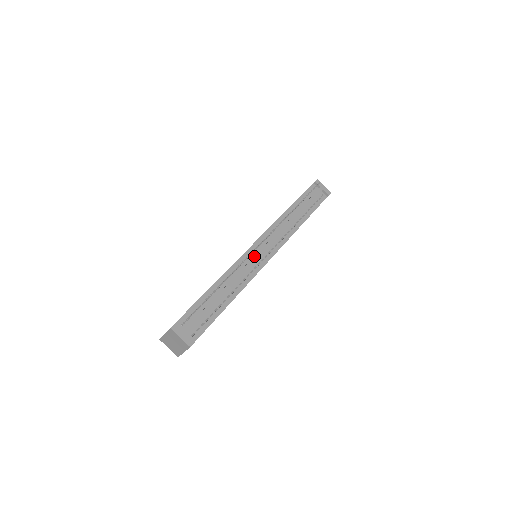
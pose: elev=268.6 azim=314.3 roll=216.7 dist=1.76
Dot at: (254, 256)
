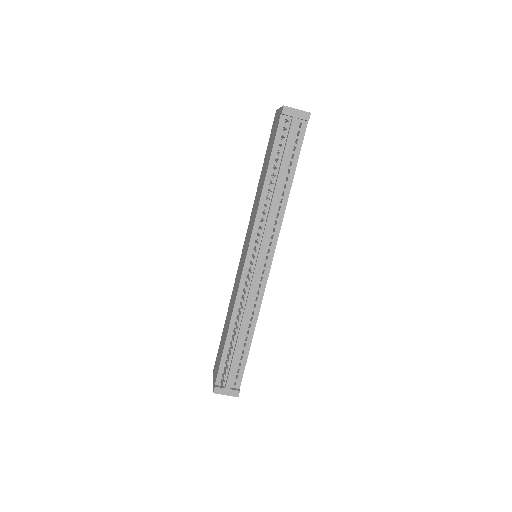
Dot at: (252, 277)
